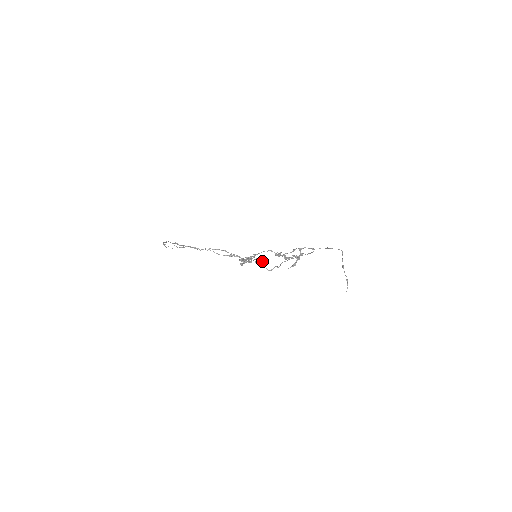
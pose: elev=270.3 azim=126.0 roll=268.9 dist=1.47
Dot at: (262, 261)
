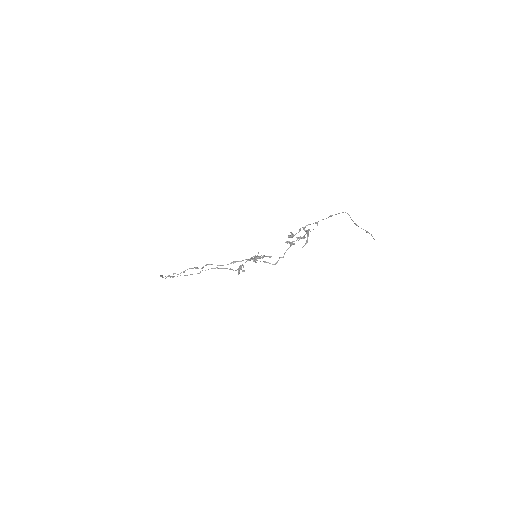
Dot at: (267, 256)
